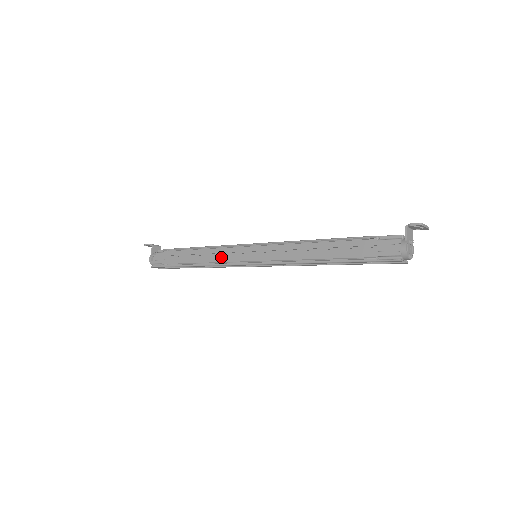
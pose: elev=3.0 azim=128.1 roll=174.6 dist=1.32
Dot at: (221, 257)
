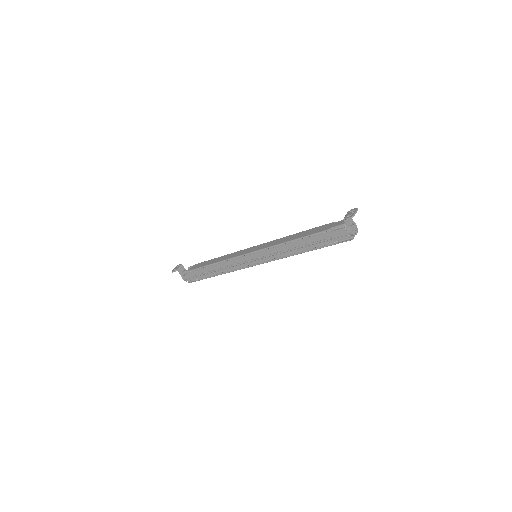
Dot at: (233, 265)
